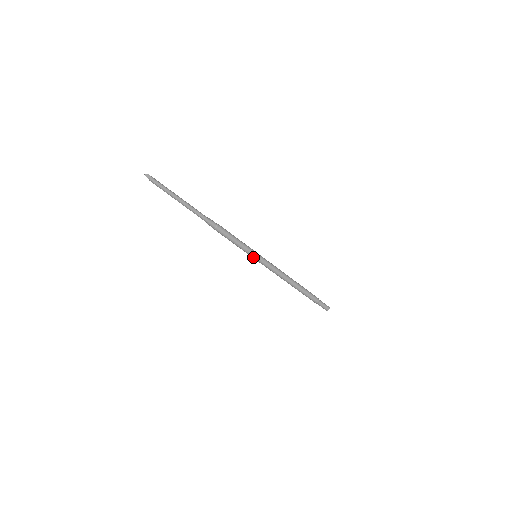
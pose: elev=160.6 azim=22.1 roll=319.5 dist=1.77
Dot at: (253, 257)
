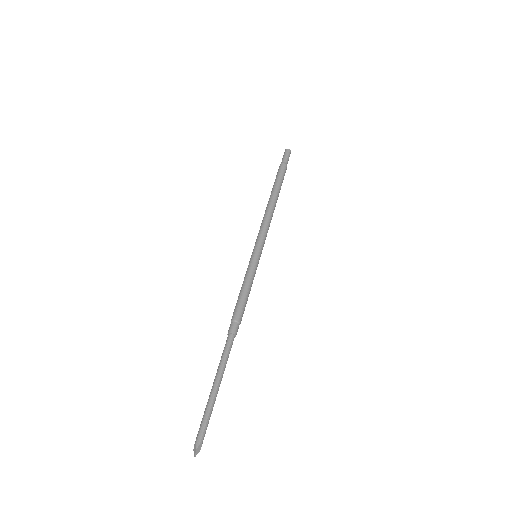
Dot at: occluded
